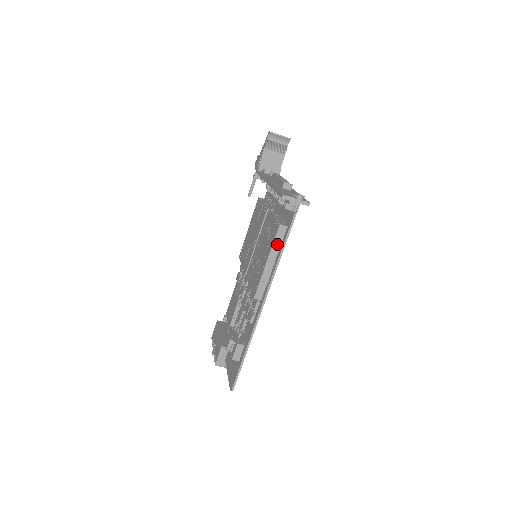
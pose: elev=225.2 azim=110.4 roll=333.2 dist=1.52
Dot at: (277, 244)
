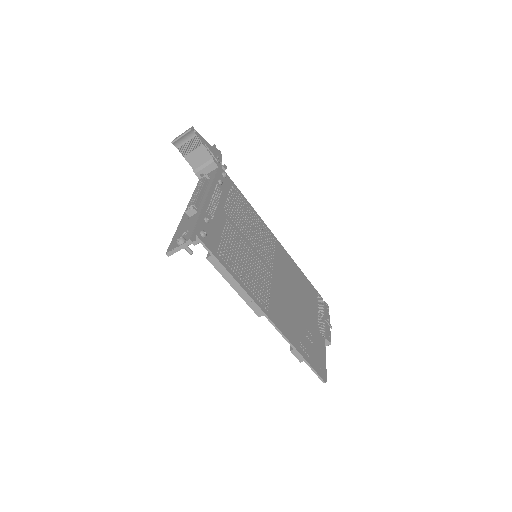
Dot at: (224, 272)
